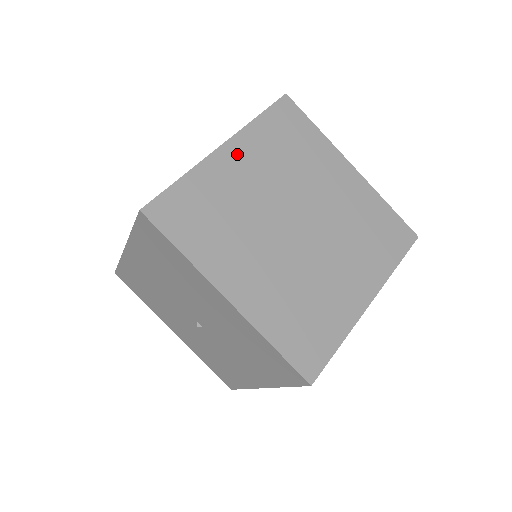
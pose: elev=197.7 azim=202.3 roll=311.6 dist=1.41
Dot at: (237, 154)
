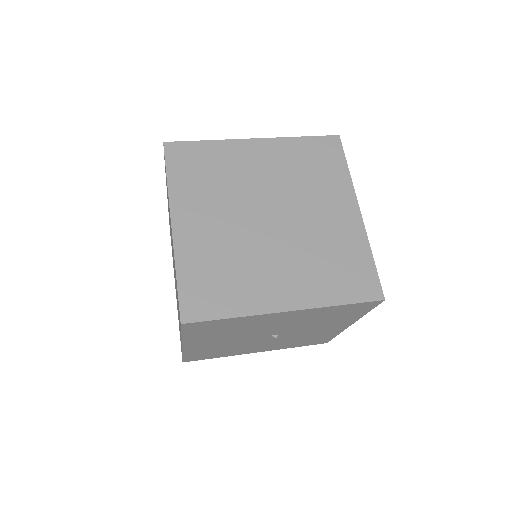
Dot at: (186, 219)
